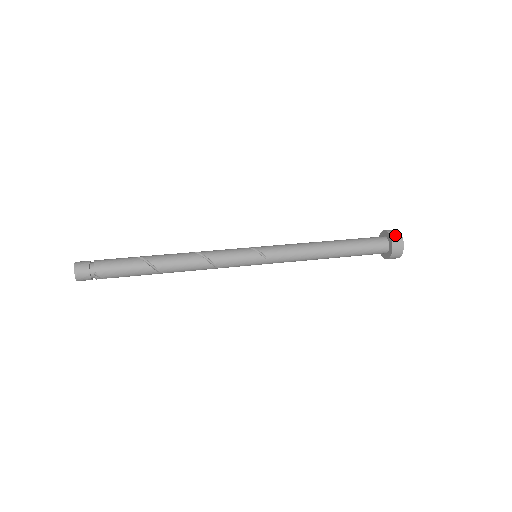
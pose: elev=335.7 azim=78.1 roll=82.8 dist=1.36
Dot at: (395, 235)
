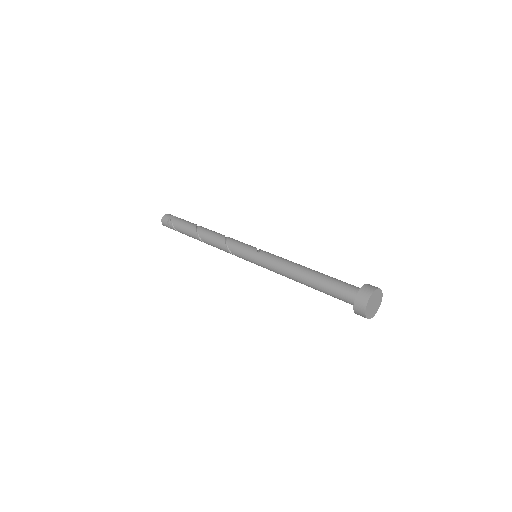
Dot at: occluded
